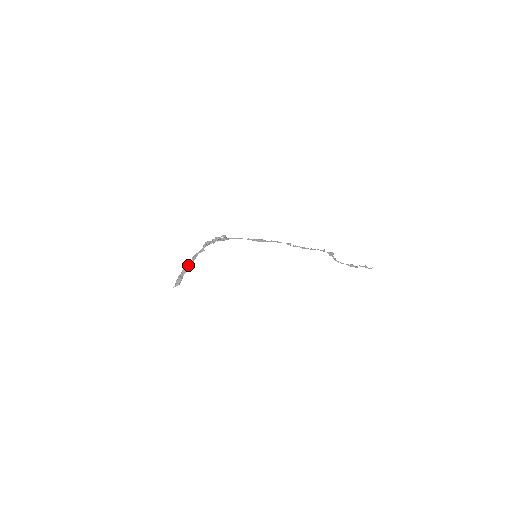
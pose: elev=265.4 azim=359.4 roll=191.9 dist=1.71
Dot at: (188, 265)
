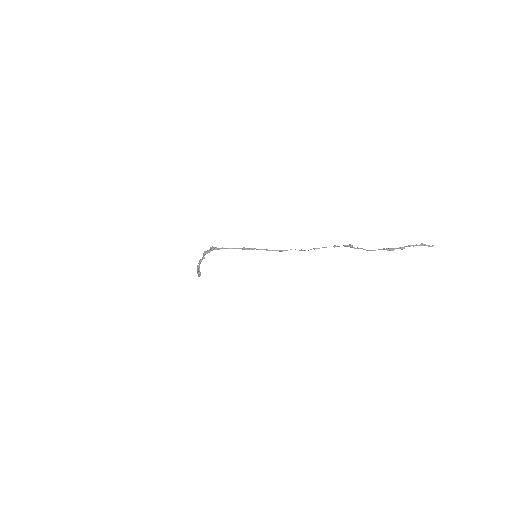
Dot at: (198, 267)
